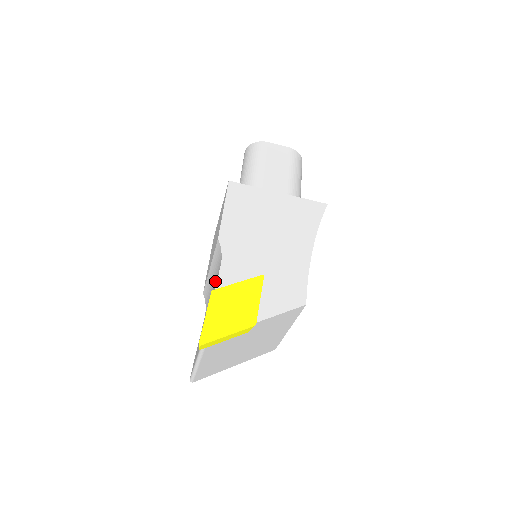
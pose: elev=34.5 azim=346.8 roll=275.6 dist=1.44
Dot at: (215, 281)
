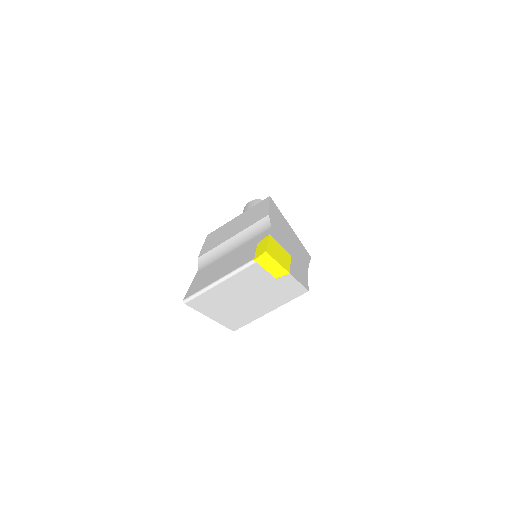
Dot at: (247, 241)
